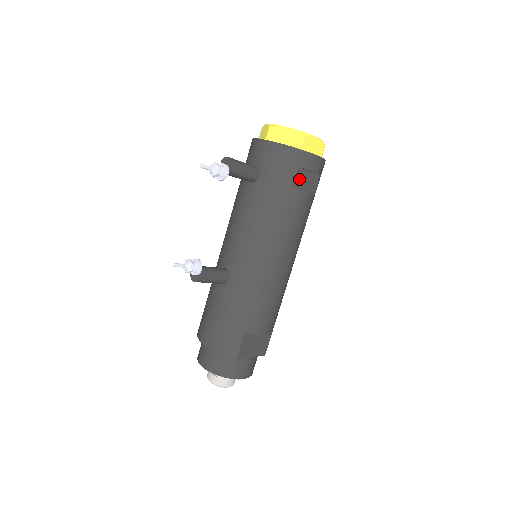
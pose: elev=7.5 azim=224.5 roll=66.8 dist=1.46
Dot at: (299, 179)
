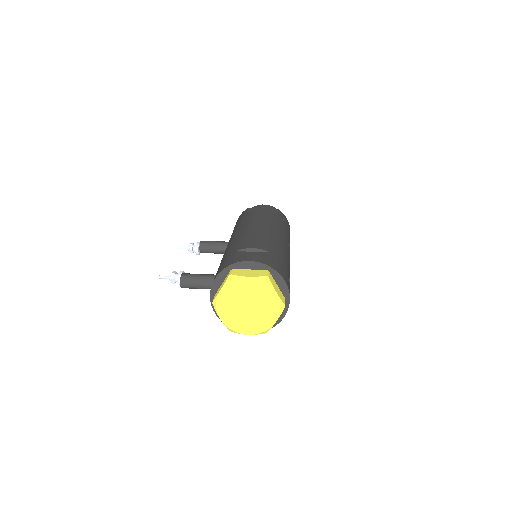
Dot at: occluded
